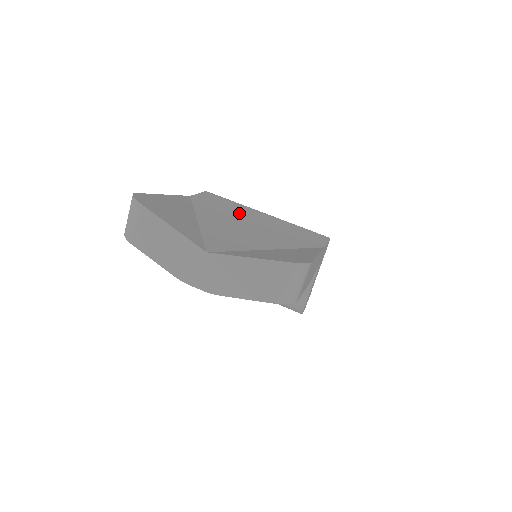
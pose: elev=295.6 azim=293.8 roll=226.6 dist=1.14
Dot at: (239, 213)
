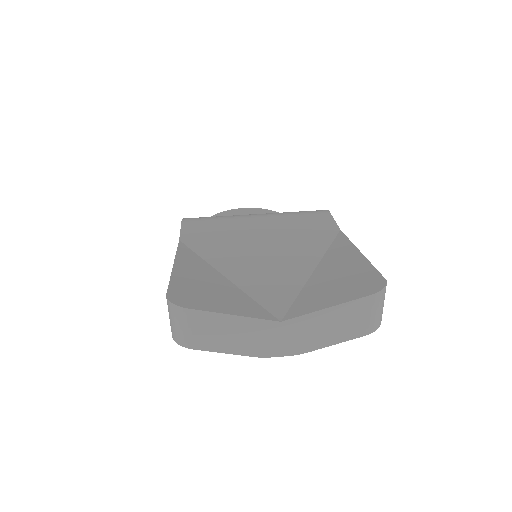
Dot at: (239, 234)
